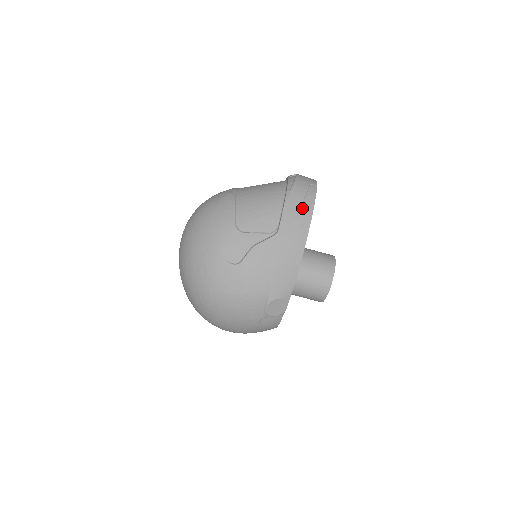
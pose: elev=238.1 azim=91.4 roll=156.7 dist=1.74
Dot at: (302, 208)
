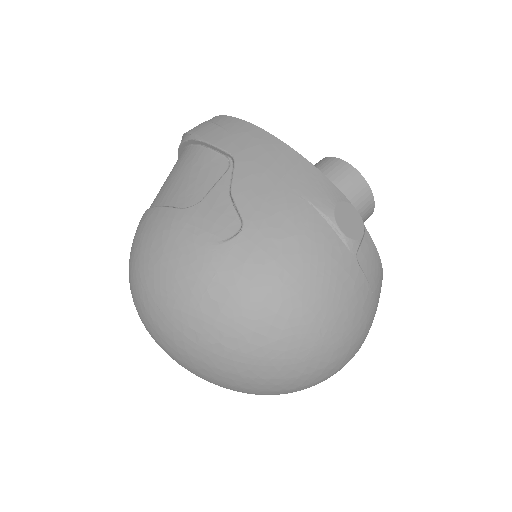
Dot at: (223, 126)
